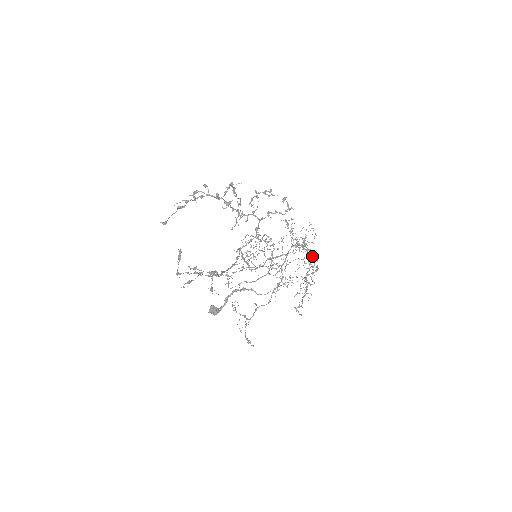
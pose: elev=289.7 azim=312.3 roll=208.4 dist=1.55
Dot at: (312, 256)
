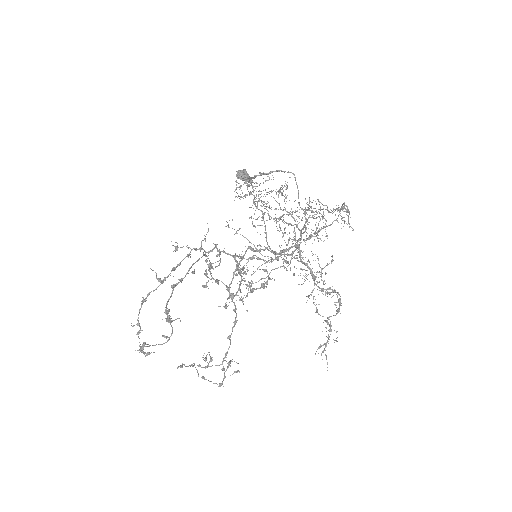
Dot at: (340, 209)
